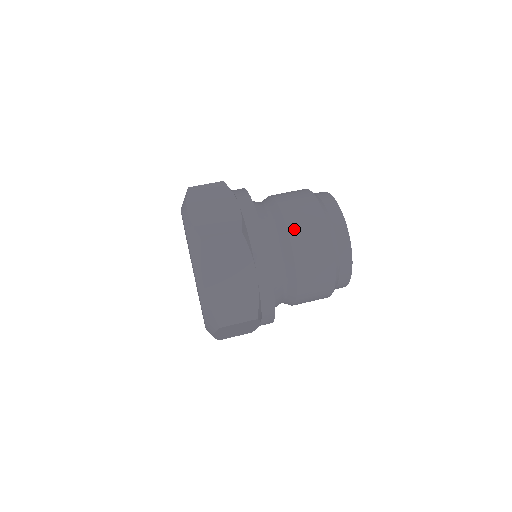
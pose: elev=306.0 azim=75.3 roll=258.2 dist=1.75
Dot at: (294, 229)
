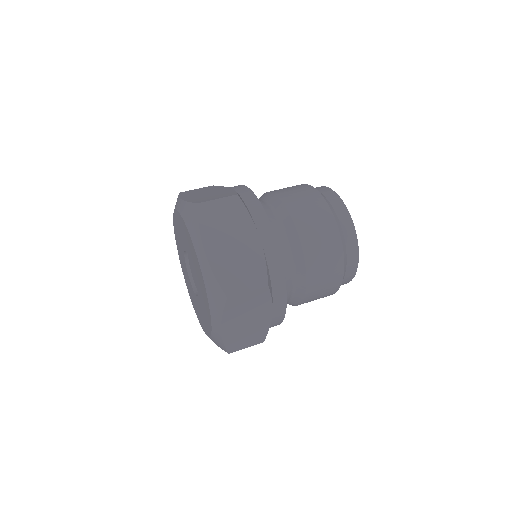
Dot at: (312, 263)
